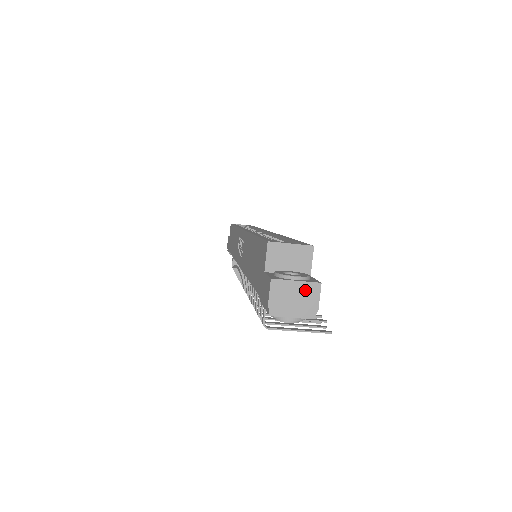
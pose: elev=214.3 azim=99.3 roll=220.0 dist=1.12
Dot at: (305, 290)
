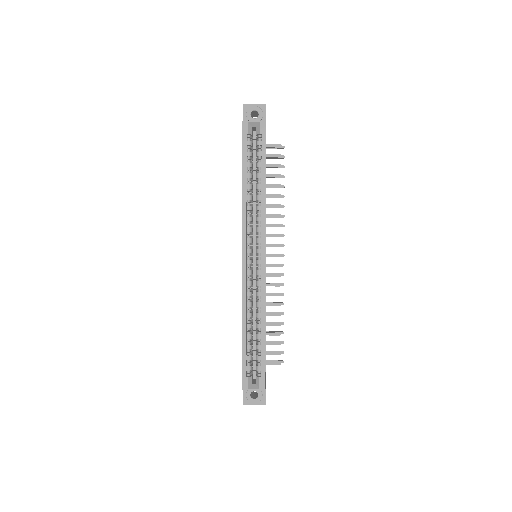
Dot at: (259, 403)
